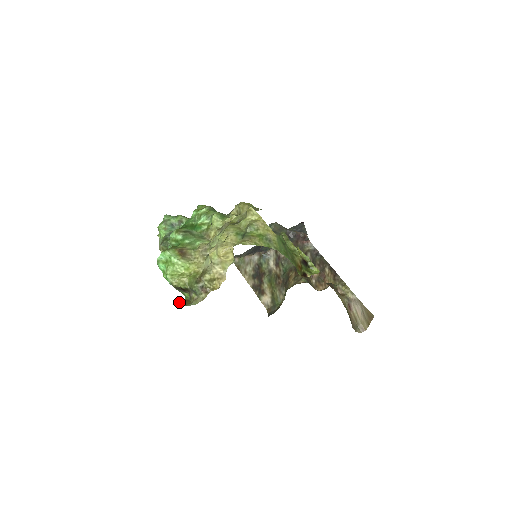
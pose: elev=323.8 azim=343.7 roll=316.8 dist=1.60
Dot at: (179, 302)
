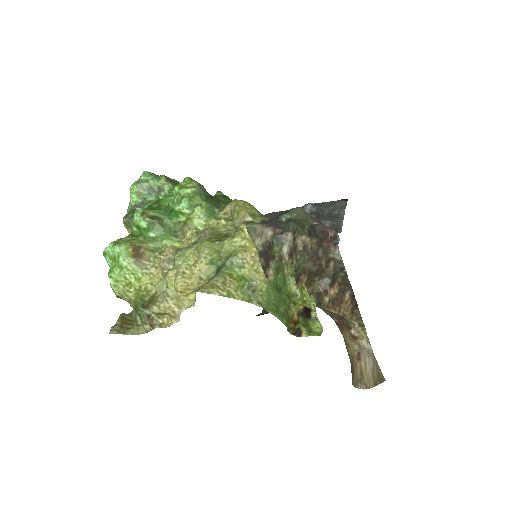
Dot at: (117, 321)
